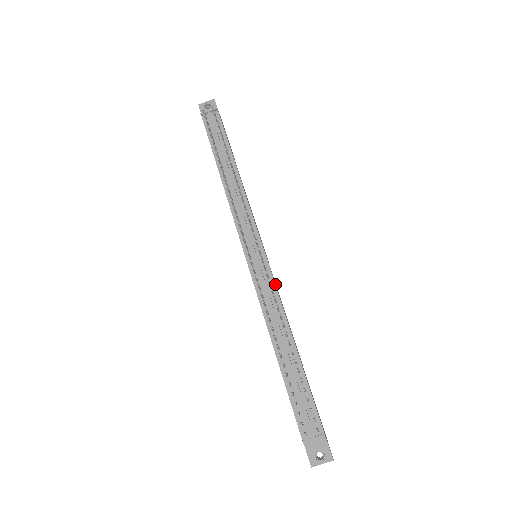
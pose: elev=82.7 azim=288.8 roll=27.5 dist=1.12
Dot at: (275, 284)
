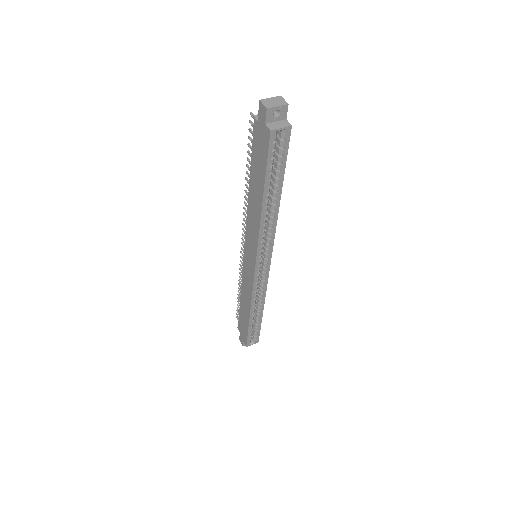
Dot at: occluded
